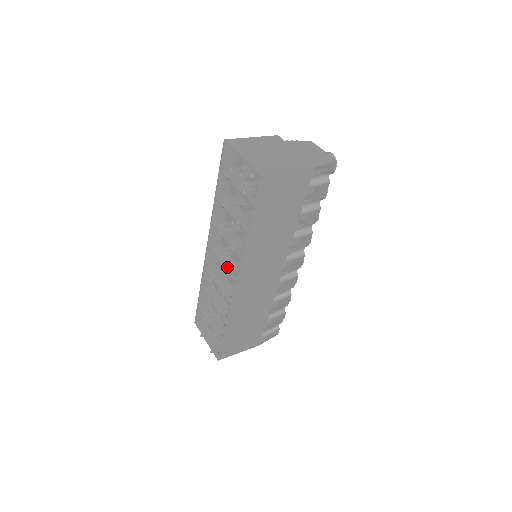
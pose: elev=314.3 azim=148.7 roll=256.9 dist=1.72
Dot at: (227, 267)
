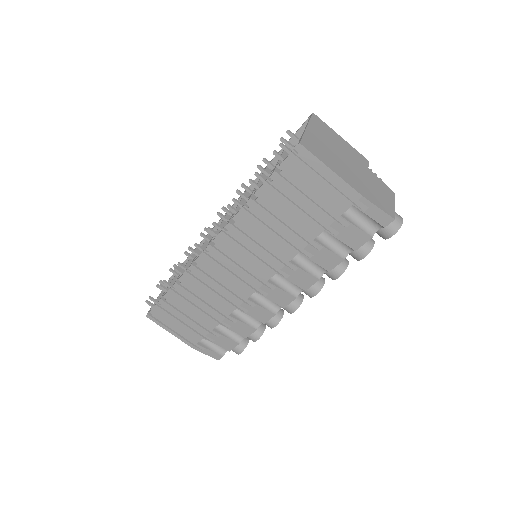
Dot at: (213, 222)
